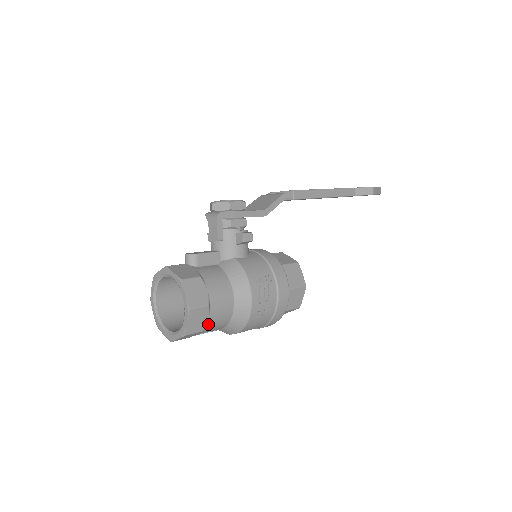
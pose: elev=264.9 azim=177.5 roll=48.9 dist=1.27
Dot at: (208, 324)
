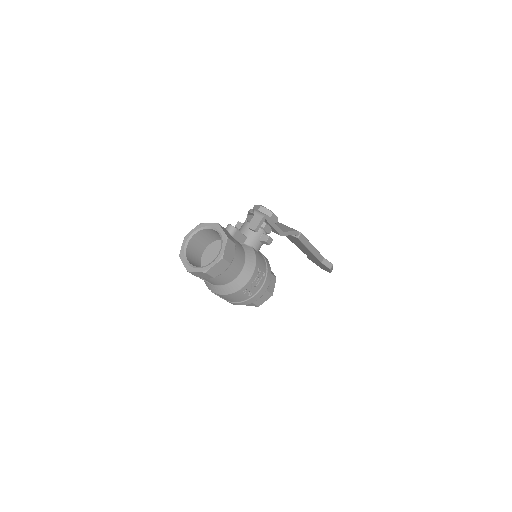
Dot at: (219, 276)
